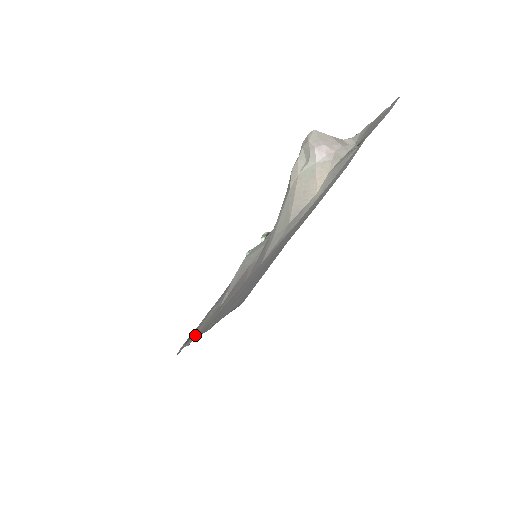
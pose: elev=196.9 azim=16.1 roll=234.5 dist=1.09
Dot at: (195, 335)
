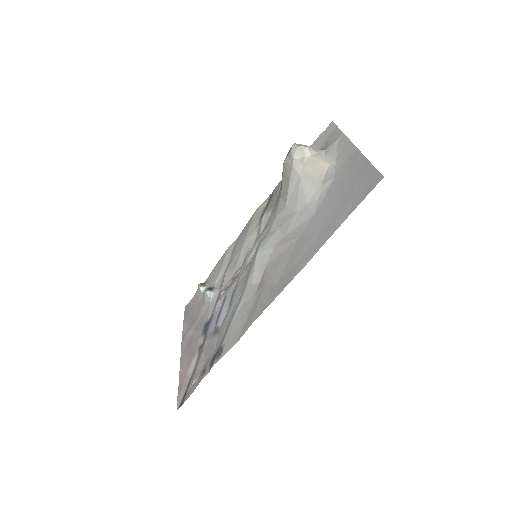
Dot at: (236, 334)
